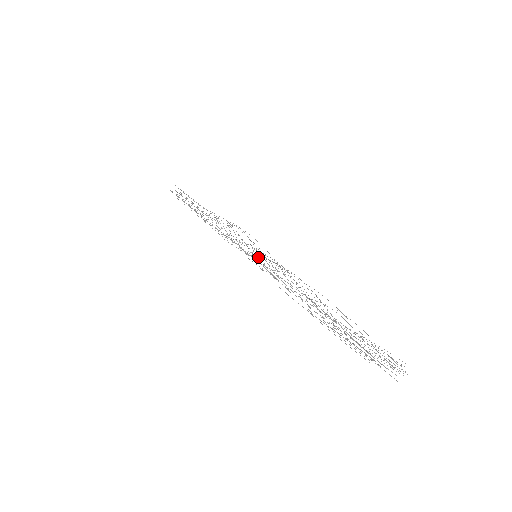
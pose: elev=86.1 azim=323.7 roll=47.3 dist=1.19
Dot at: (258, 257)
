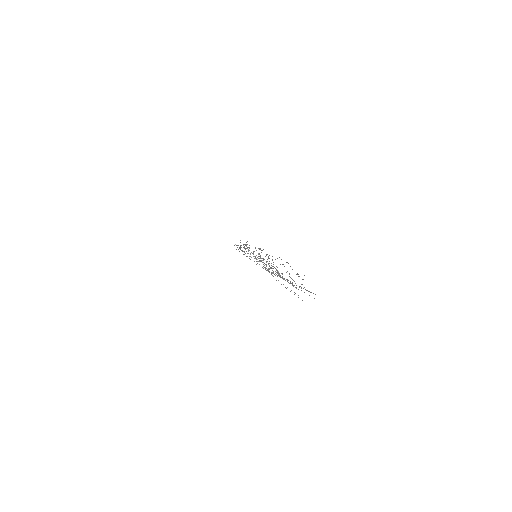
Dot at: occluded
